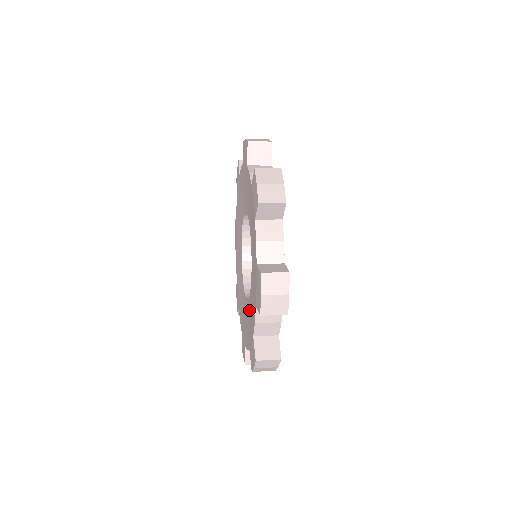
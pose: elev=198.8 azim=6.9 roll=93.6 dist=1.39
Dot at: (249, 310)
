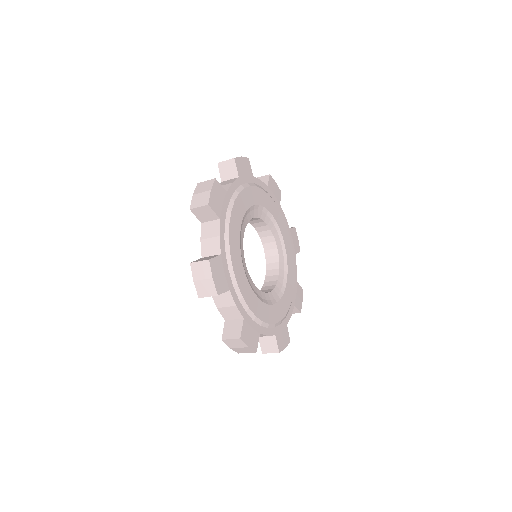
Dot at: occluded
